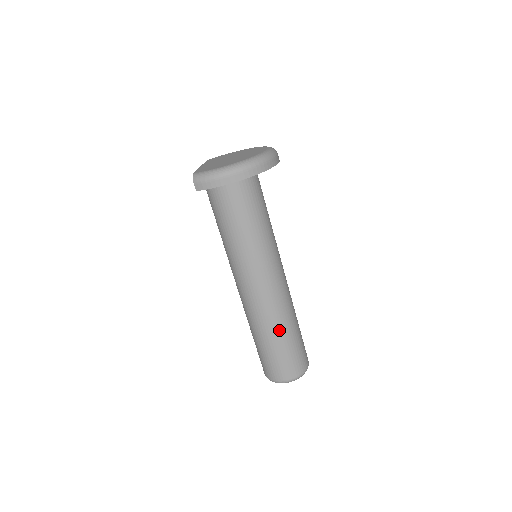
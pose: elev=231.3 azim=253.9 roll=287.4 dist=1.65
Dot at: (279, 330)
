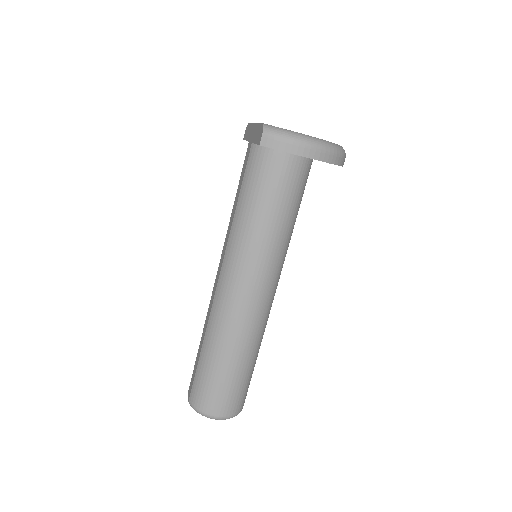
Dot at: (245, 353)
